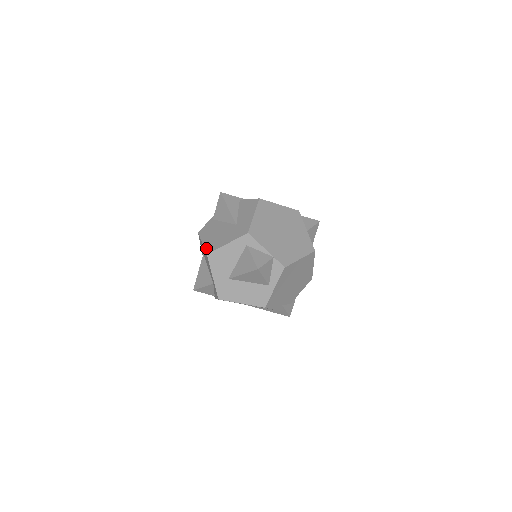
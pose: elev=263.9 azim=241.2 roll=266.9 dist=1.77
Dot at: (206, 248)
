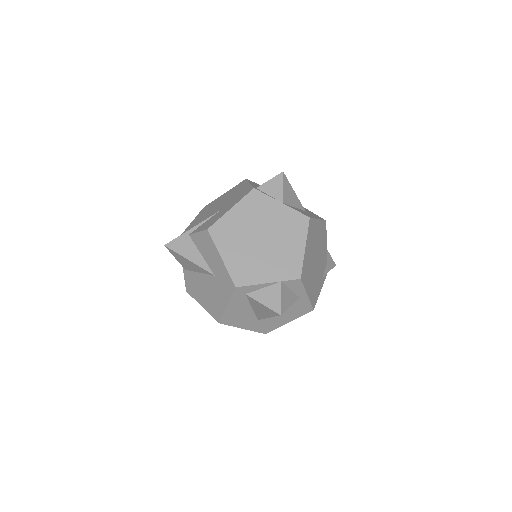
Dot at: (211, 315)
